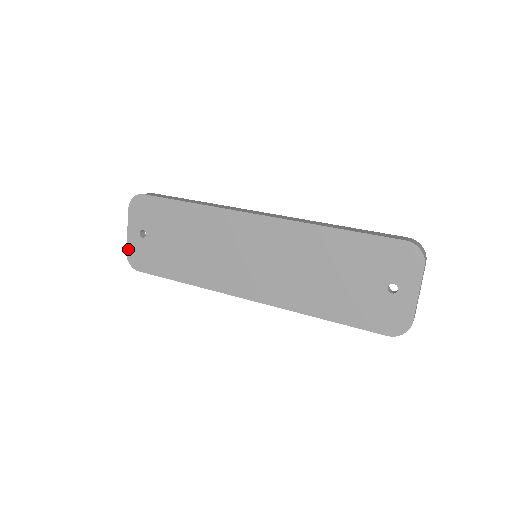
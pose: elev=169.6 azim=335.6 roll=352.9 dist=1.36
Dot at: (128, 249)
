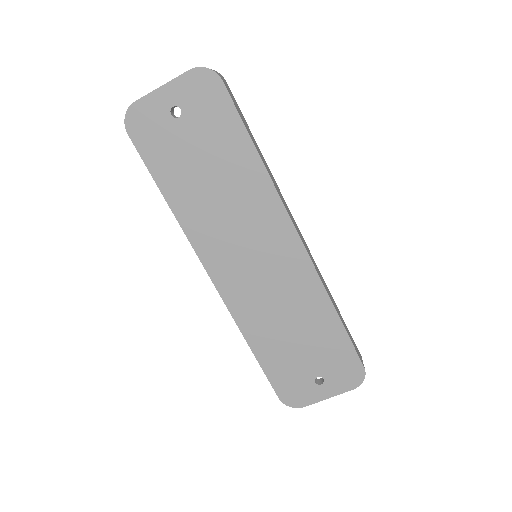
Dot at: (141, 102)
